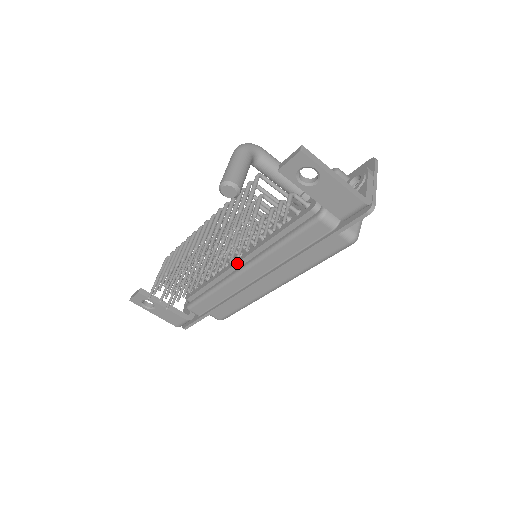
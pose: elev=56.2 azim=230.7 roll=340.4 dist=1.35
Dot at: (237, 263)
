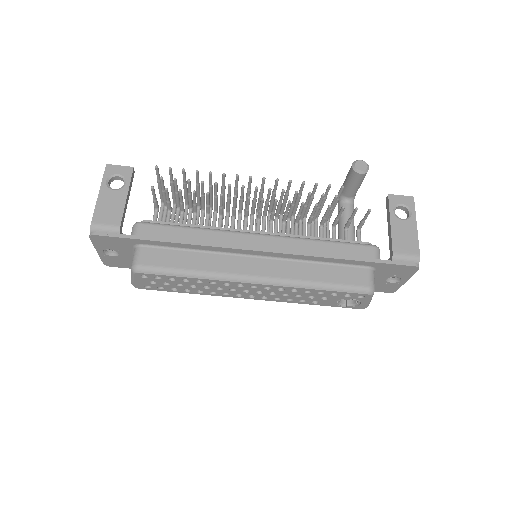
Dot at: (255, 231)
